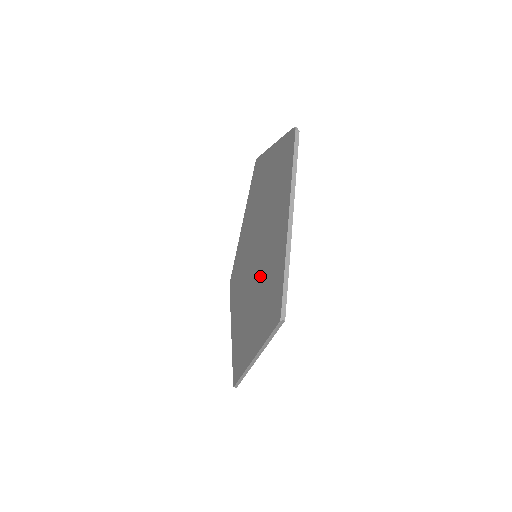
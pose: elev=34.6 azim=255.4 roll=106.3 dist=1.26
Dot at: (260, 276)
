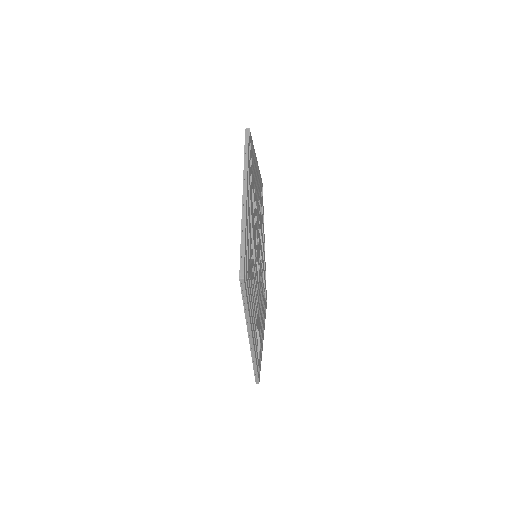
Dot at: occluded
